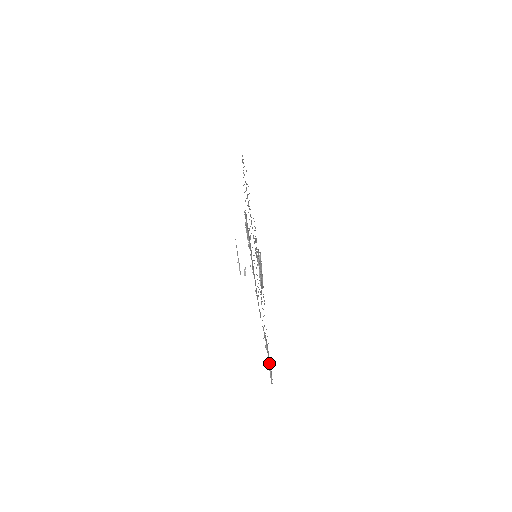
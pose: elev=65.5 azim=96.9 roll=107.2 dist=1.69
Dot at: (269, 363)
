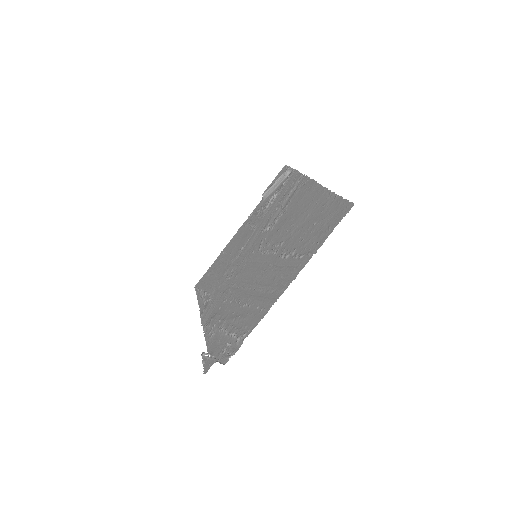
Dot at: (200, 294)
